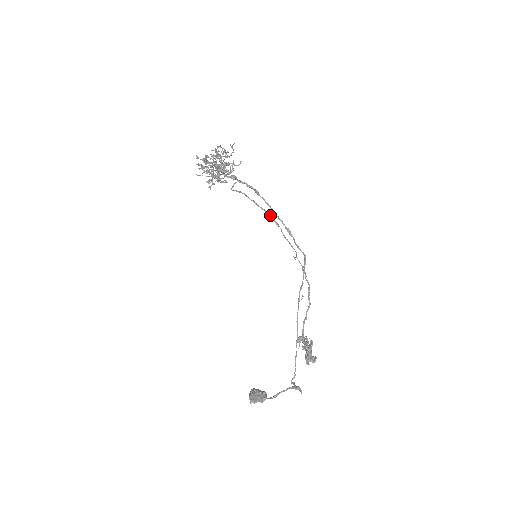
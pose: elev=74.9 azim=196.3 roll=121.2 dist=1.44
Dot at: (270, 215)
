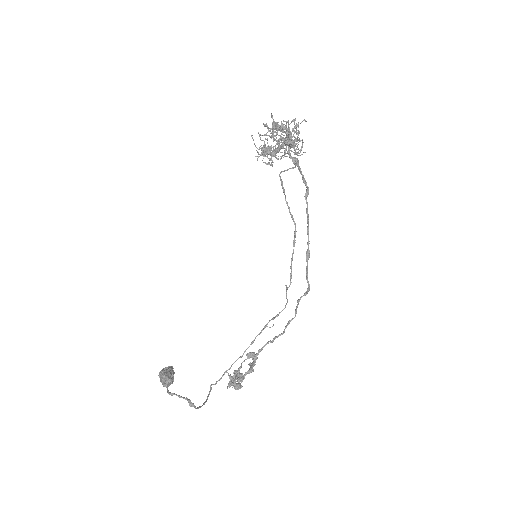
Dot at: (295, 228)
